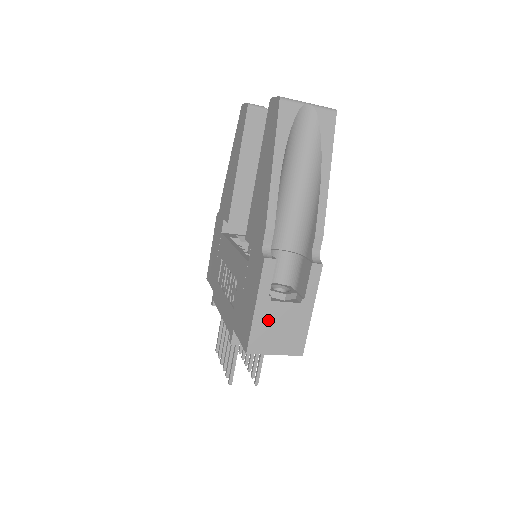
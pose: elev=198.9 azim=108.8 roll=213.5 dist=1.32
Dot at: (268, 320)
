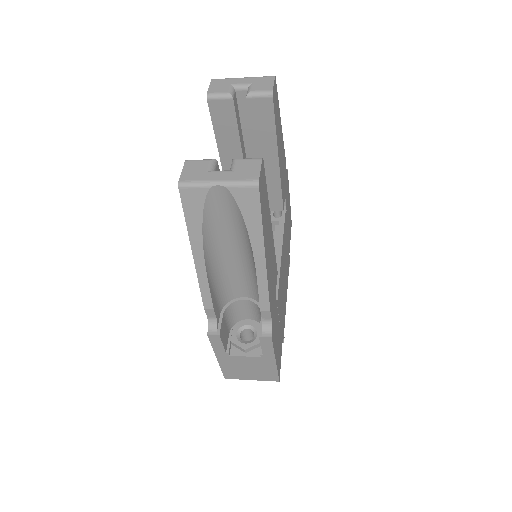
Dot at: (234, 364)
